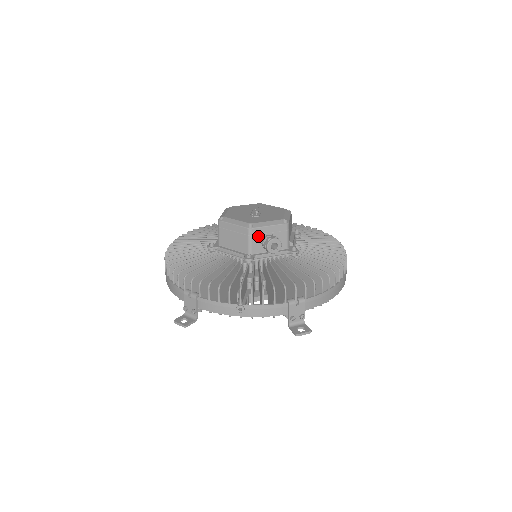
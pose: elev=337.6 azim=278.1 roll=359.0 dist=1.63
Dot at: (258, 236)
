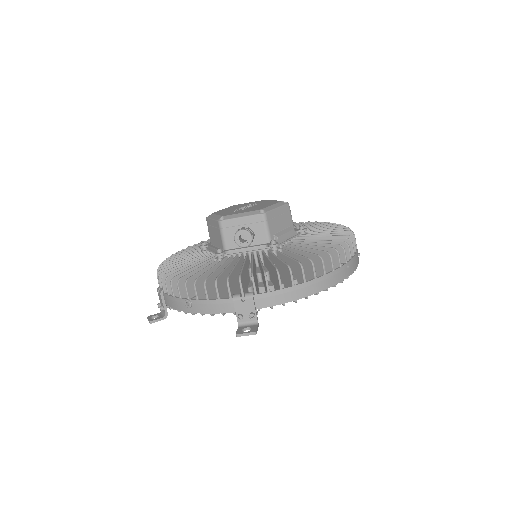
Dot at: (230, 229)
